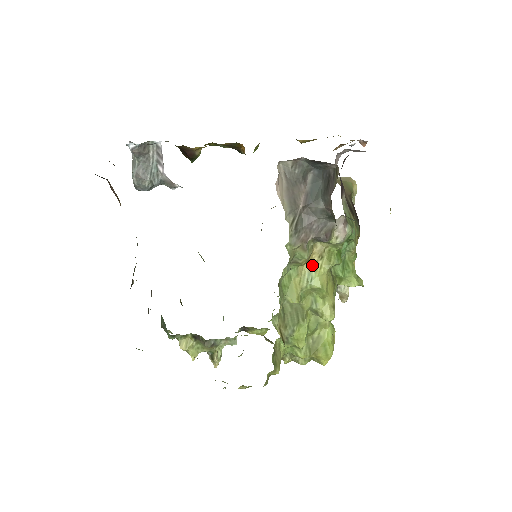
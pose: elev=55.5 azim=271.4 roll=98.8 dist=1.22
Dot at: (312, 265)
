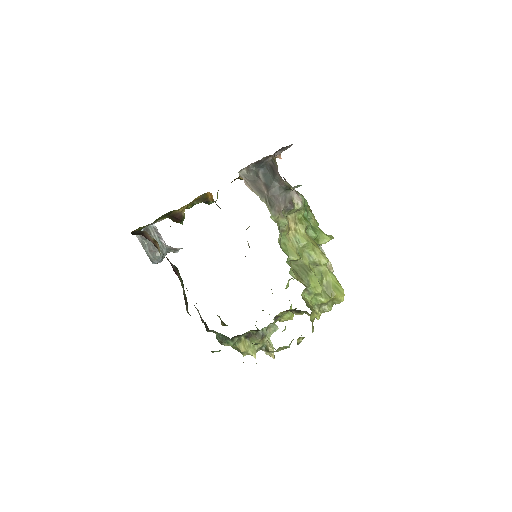
Dot at: (293, 232)
